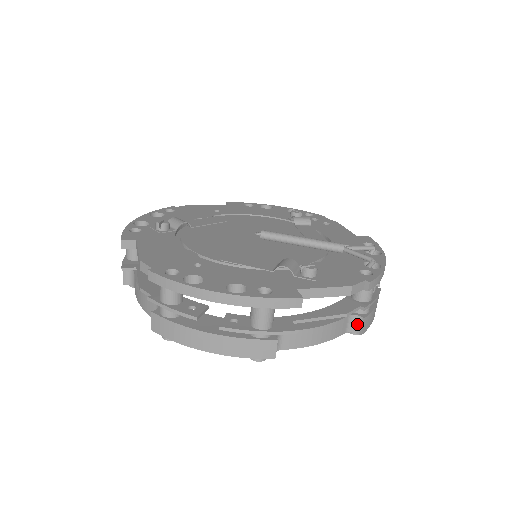
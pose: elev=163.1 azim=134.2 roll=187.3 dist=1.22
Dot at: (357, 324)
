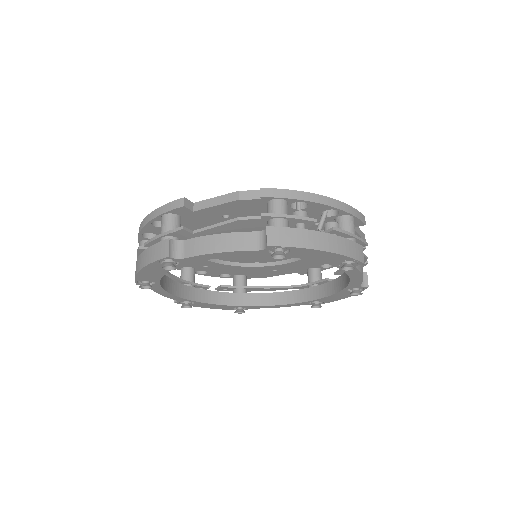
Dot at: (266, 238)
